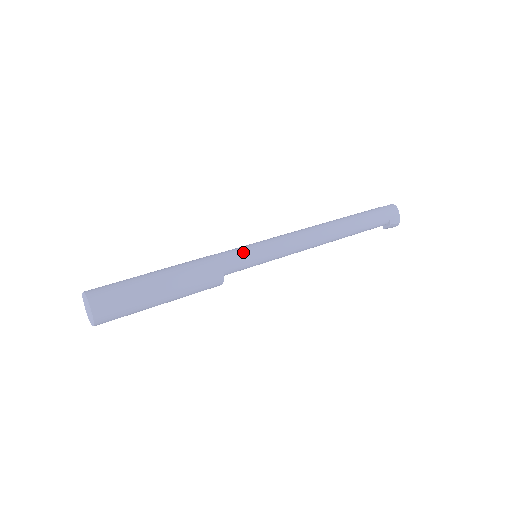
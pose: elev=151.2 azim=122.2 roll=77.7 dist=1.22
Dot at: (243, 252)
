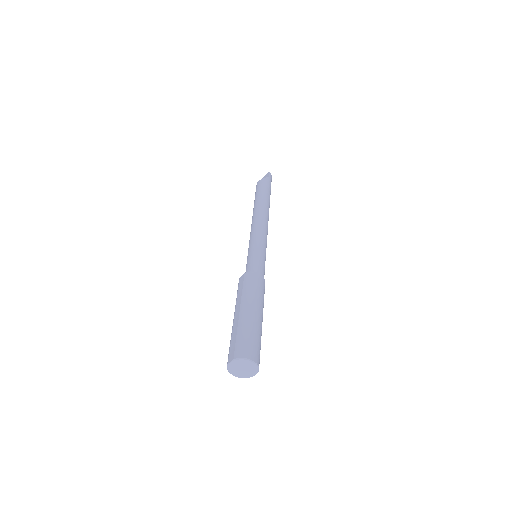
Dot at: occluded
